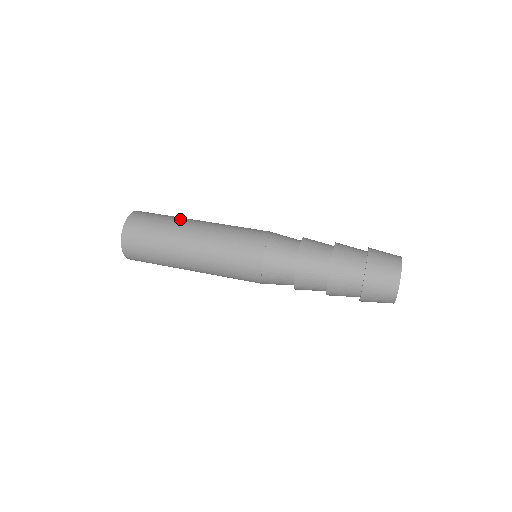
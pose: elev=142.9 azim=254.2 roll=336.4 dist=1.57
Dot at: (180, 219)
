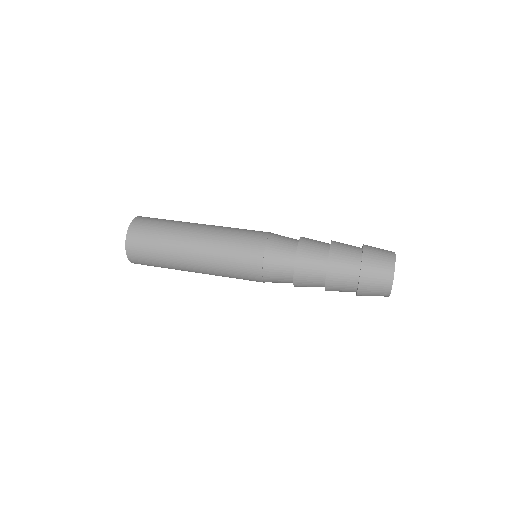
Dot at: (183, 222)
